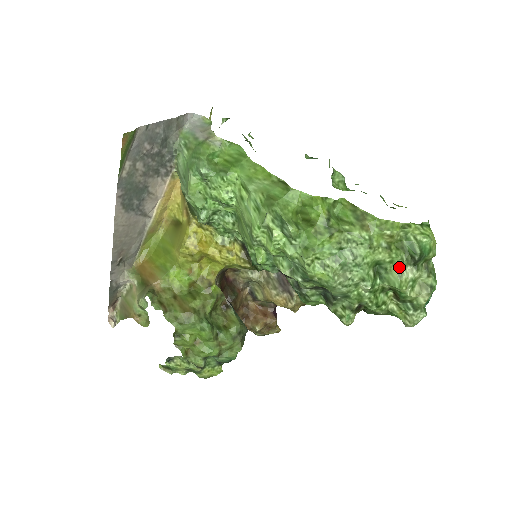
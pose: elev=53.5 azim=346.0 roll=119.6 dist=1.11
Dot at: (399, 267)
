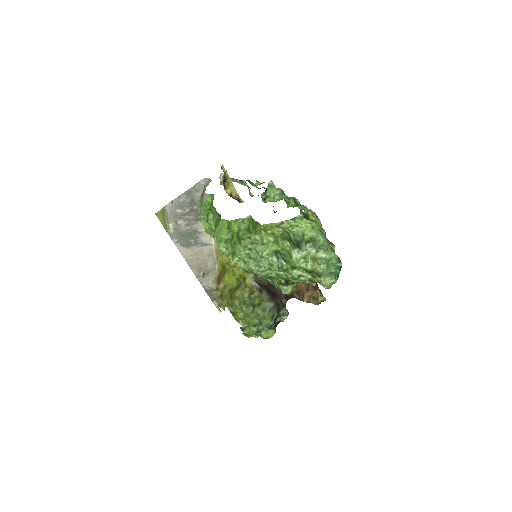
Dot at: (288, 251)
